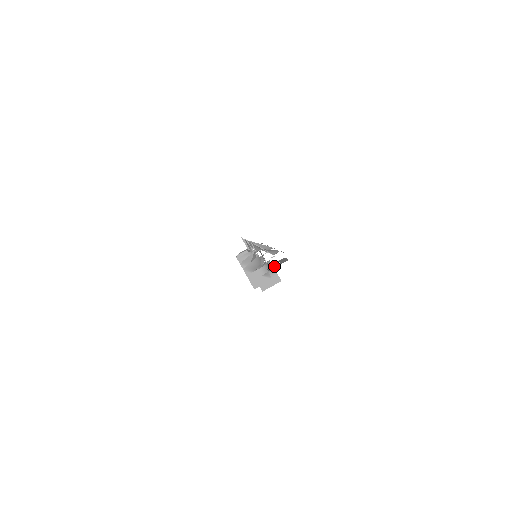
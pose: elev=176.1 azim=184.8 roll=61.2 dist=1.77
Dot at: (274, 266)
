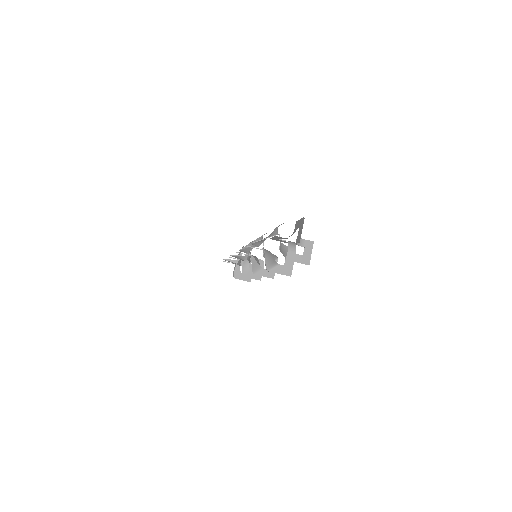
Dot at: (299, 234)
